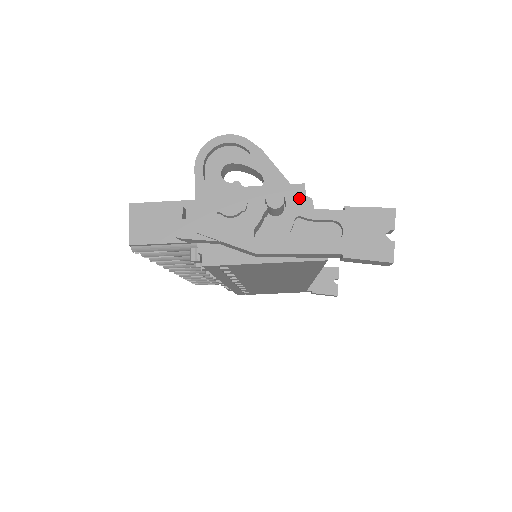
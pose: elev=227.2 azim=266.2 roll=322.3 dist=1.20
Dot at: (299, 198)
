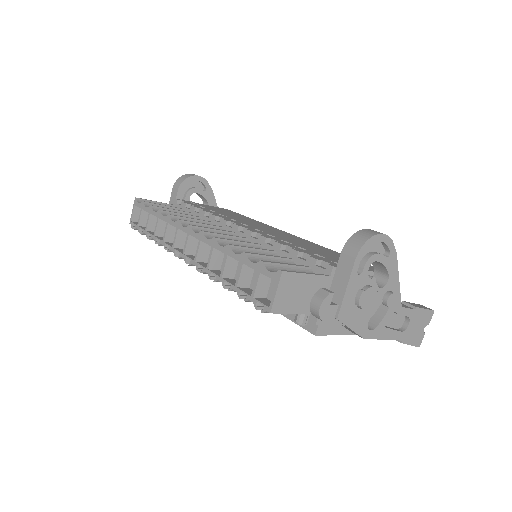
Dot at: (400, 298)
